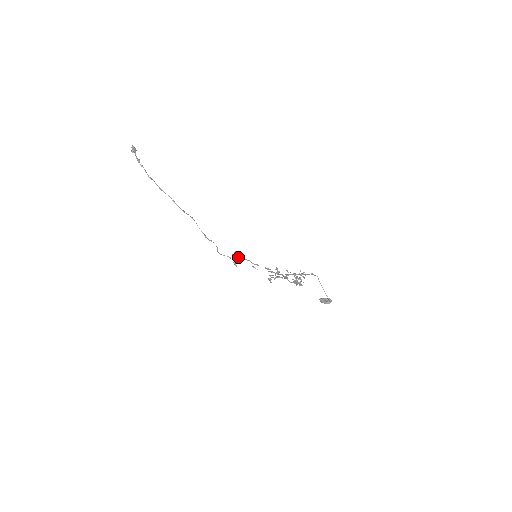
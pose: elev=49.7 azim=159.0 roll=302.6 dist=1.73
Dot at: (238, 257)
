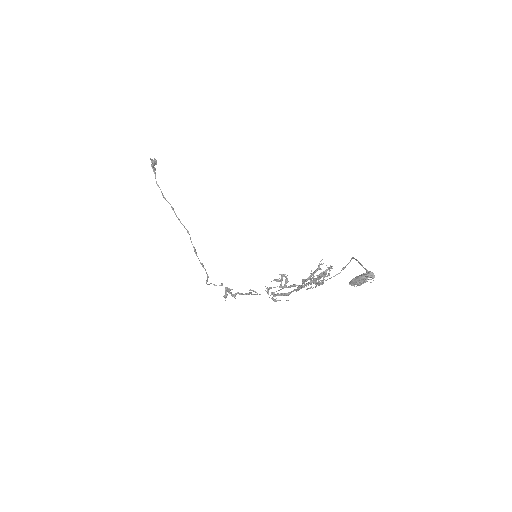
Dot at: (234, 294)
